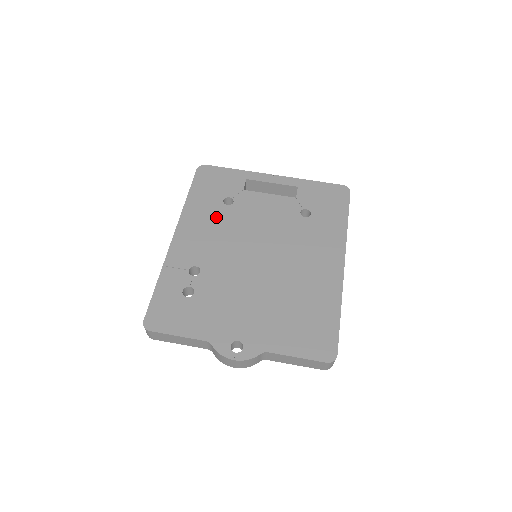
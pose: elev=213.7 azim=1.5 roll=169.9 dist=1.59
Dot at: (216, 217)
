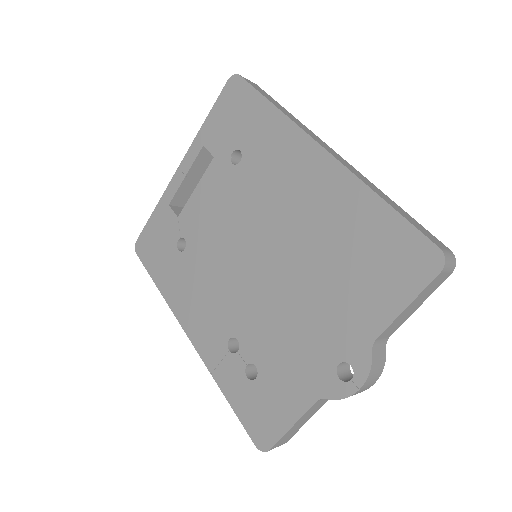
Dot at: (190, 273)
